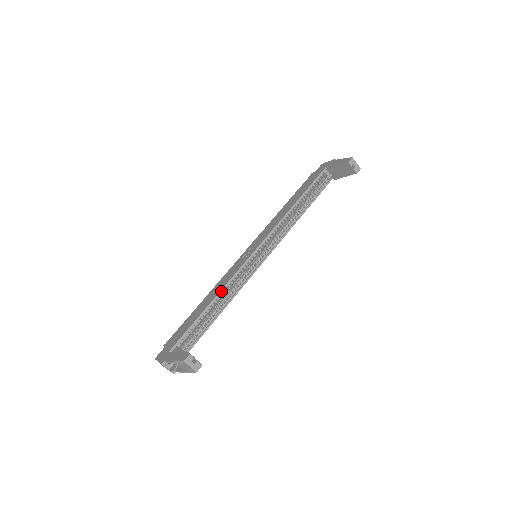
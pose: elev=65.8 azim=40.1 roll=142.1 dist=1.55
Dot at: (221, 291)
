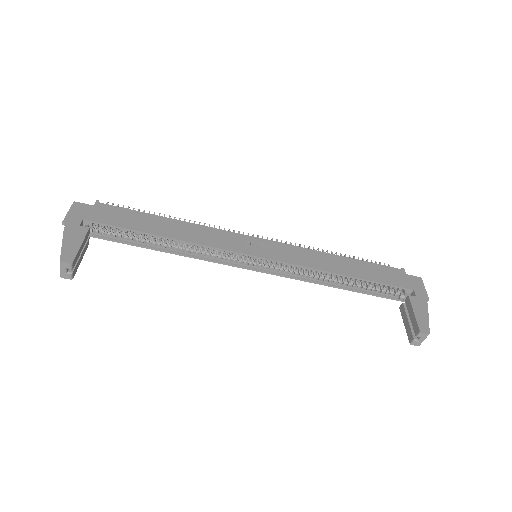
Dot at: (186, 242)
